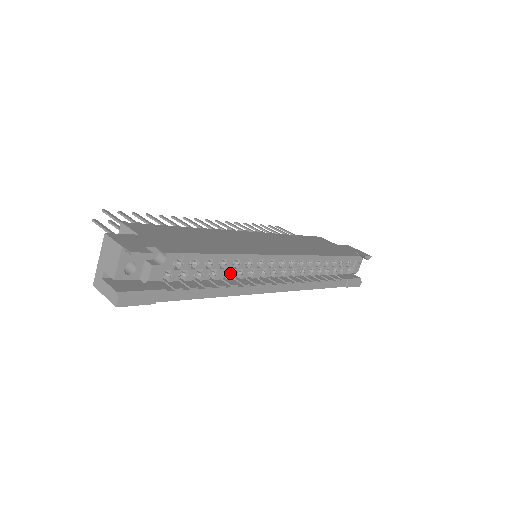
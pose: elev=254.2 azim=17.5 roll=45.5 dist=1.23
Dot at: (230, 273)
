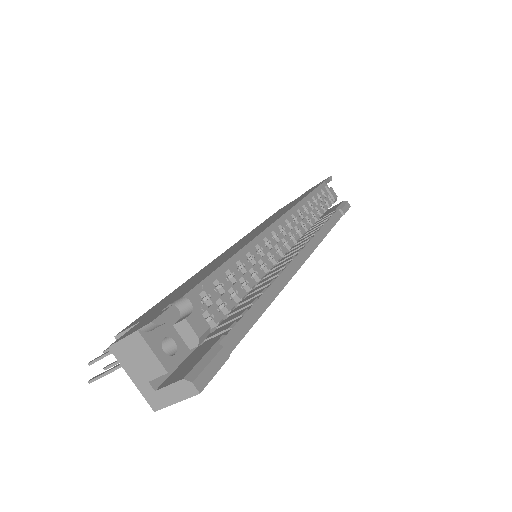
Dot at: (256, 273)
